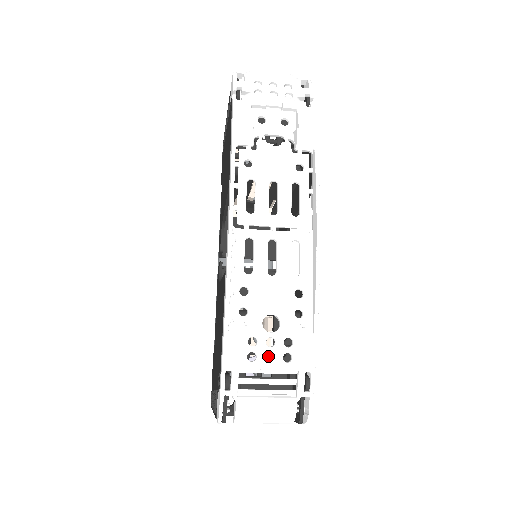
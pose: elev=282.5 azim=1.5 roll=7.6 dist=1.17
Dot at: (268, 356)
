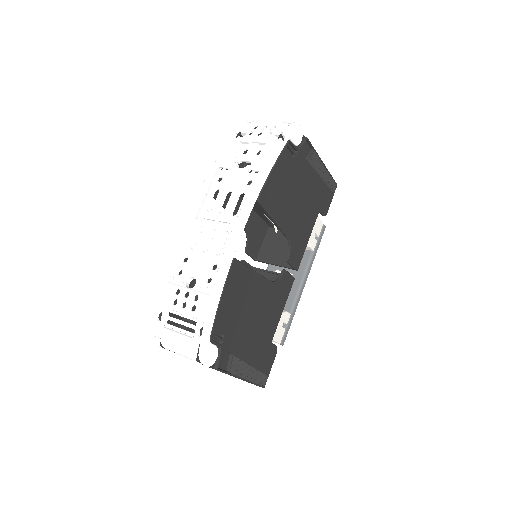
Dot at: occluded
